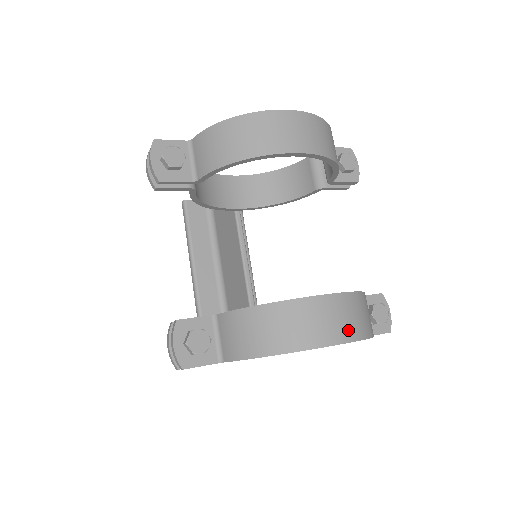
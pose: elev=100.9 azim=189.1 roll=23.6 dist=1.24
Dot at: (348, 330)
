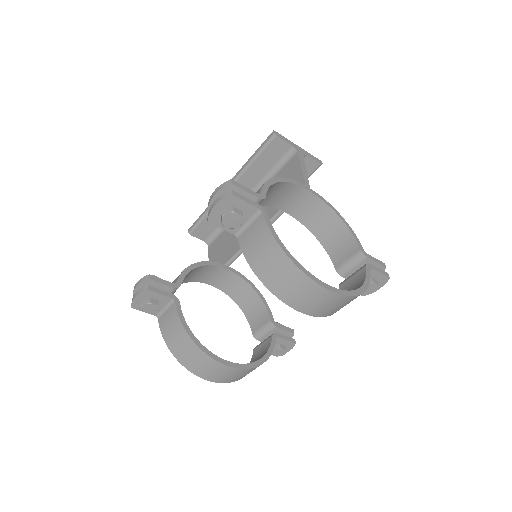
Dot at: (225, 380)
